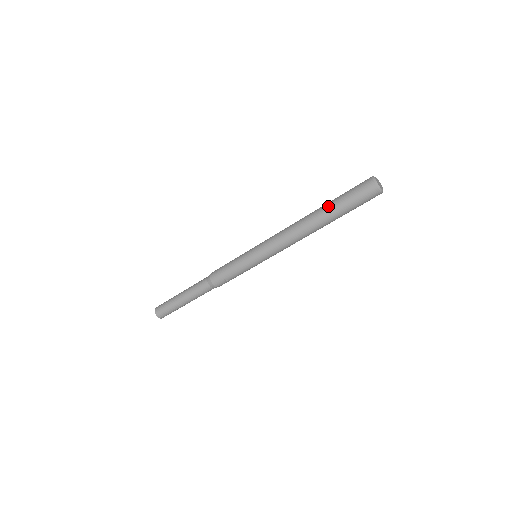
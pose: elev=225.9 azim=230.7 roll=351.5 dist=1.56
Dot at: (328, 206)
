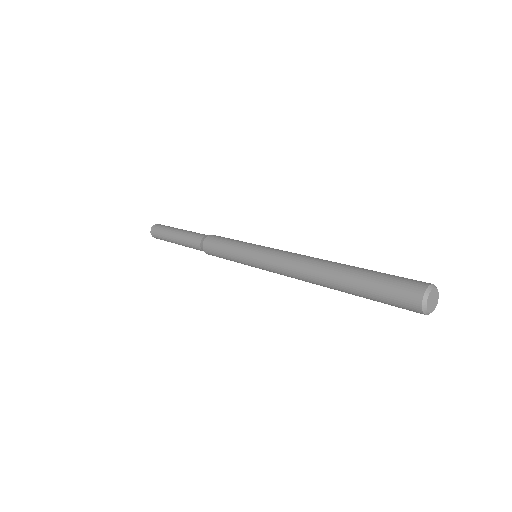
Dot at: (350, 292)
